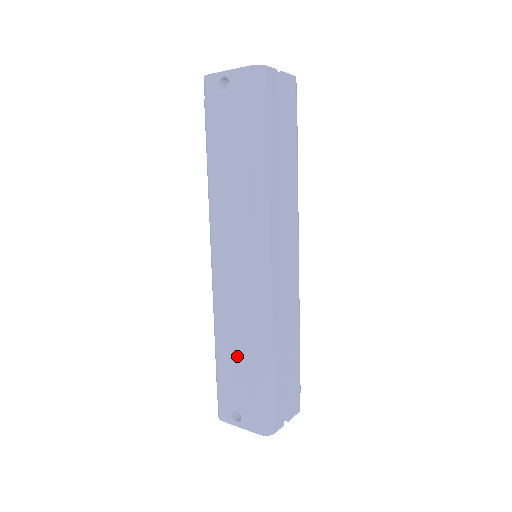
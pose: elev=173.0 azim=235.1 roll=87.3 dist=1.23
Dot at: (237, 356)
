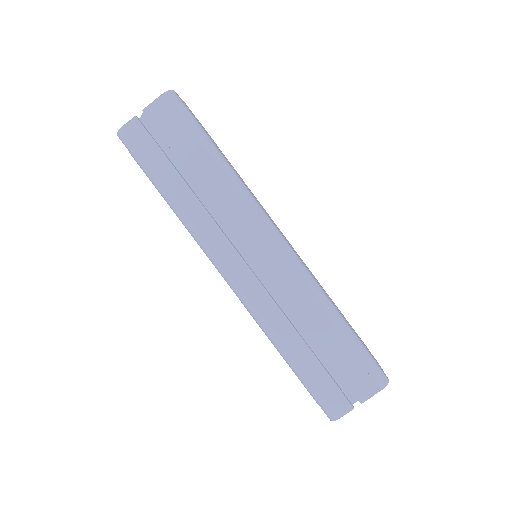
Dot at: occluded
